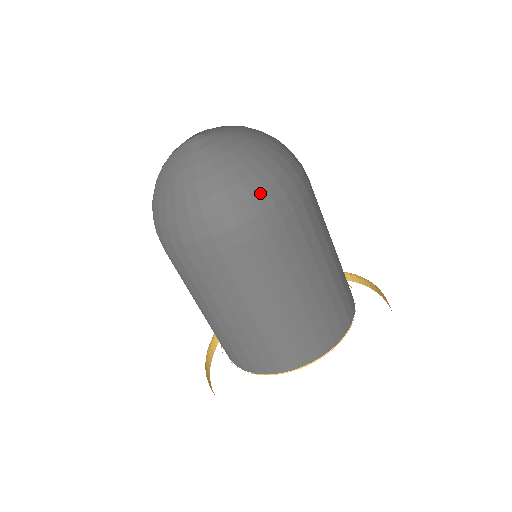
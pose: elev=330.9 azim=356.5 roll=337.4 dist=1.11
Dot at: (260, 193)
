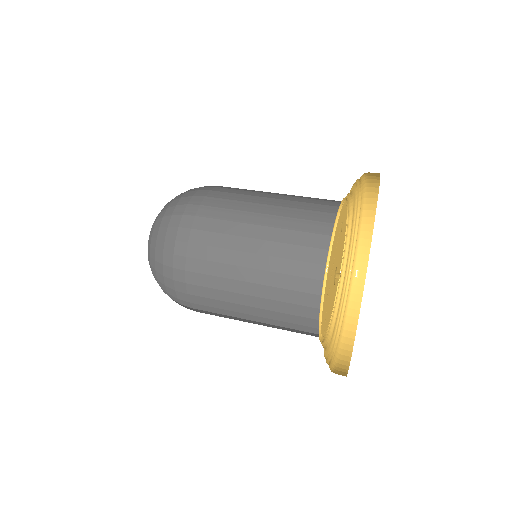
Dot at: (185, 194)
